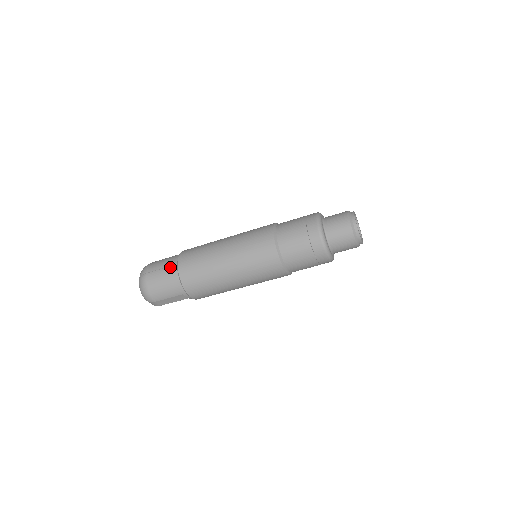
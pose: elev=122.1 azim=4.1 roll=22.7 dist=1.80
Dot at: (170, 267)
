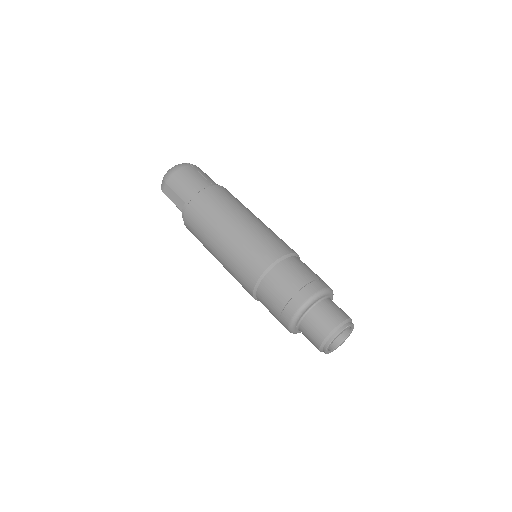
Dot at: (208, 181)
